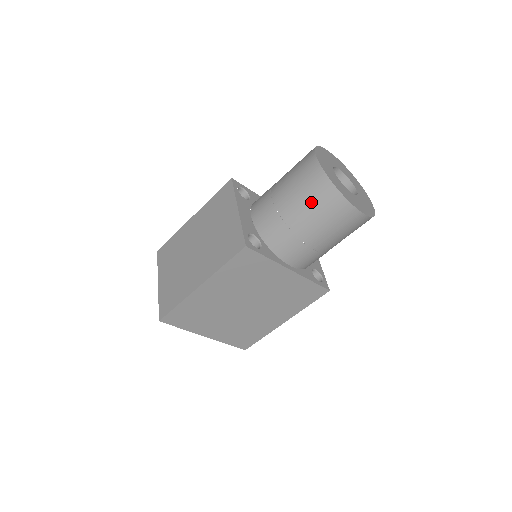
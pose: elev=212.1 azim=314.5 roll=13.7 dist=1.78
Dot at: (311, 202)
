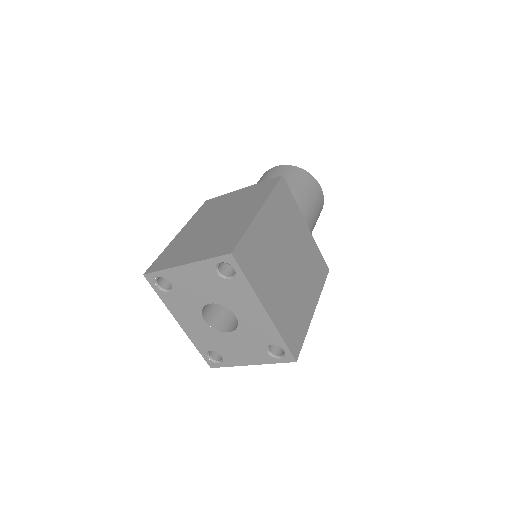
Dot at: (293, 177)
